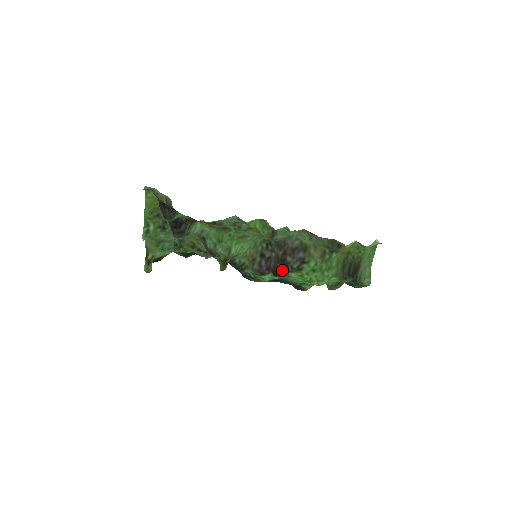
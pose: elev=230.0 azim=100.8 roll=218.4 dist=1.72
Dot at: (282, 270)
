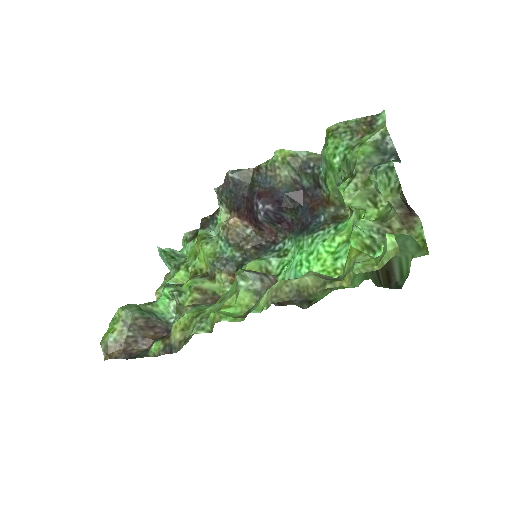
Dot at: occluded
